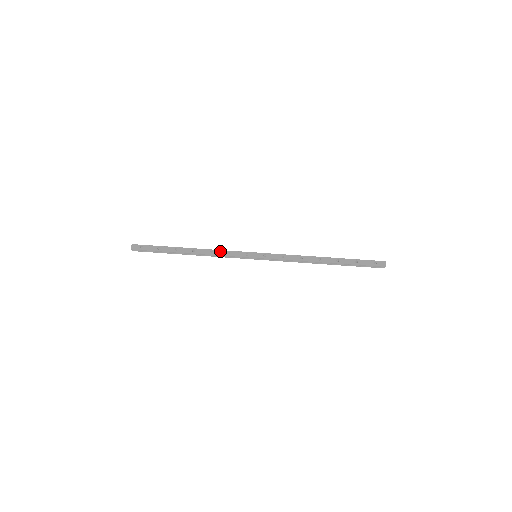
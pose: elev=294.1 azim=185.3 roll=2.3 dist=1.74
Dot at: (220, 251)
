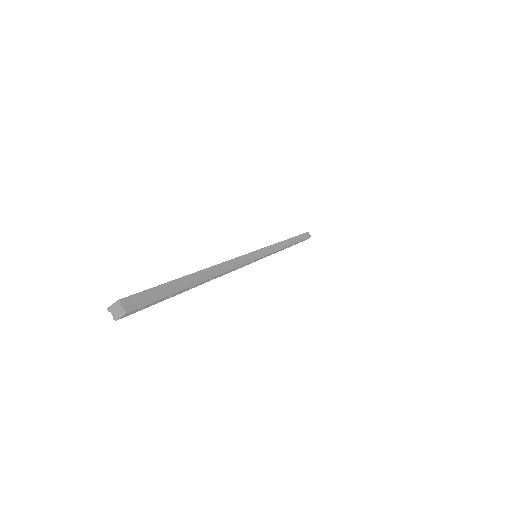
Dot at: occluded
